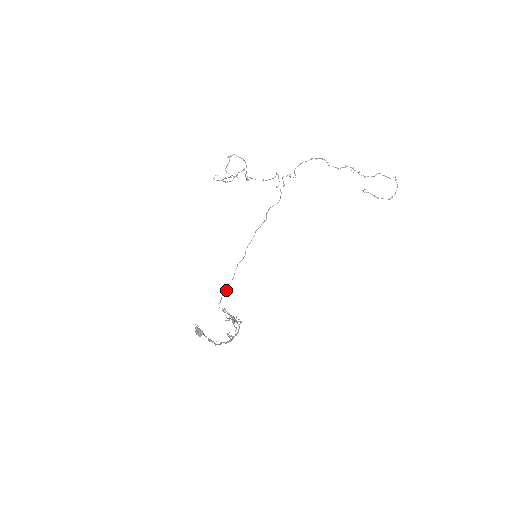
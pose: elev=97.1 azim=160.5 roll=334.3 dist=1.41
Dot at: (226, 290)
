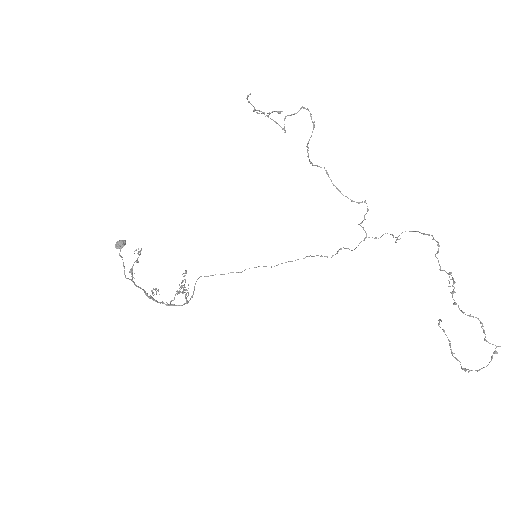
Dot at: occluded
